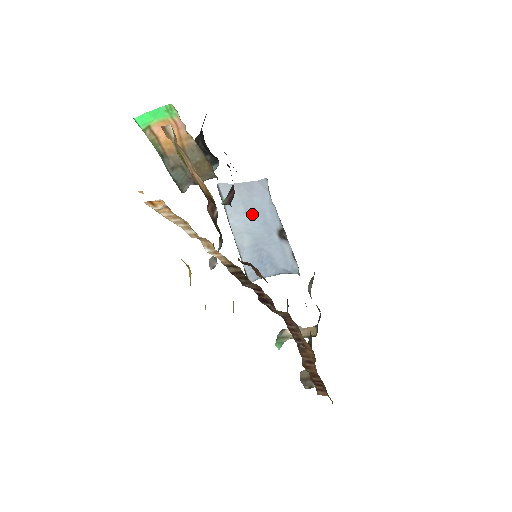
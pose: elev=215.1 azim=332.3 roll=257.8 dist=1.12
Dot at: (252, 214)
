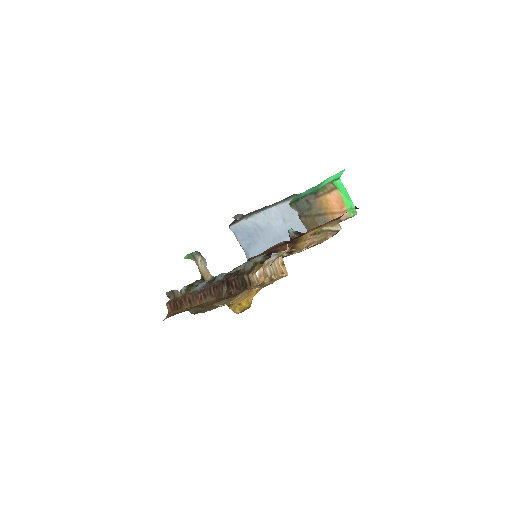
Dot at: (285, 226)
